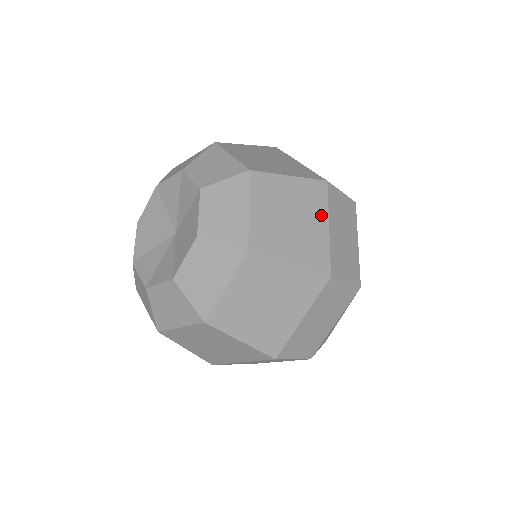
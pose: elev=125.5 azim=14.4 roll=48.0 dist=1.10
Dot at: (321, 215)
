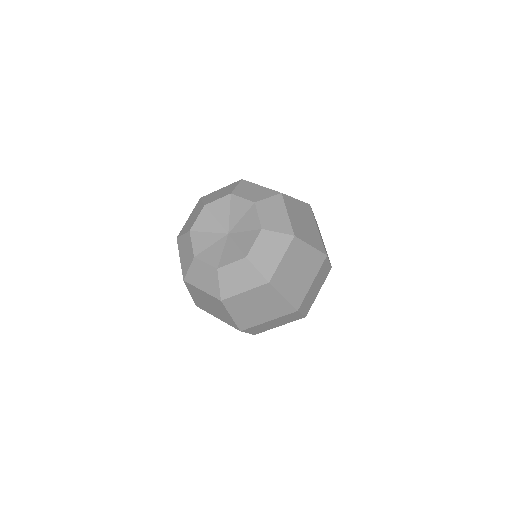
Dot at: occluded
